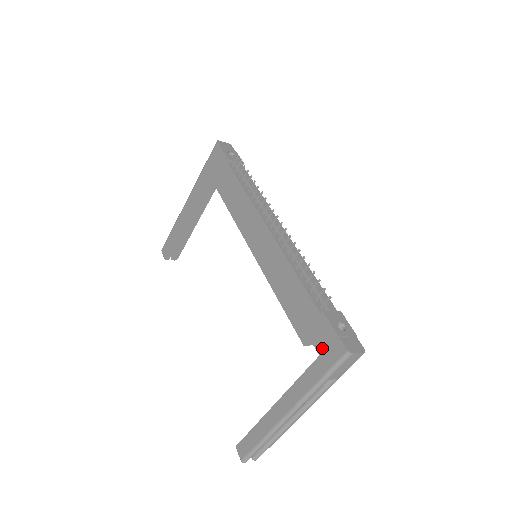
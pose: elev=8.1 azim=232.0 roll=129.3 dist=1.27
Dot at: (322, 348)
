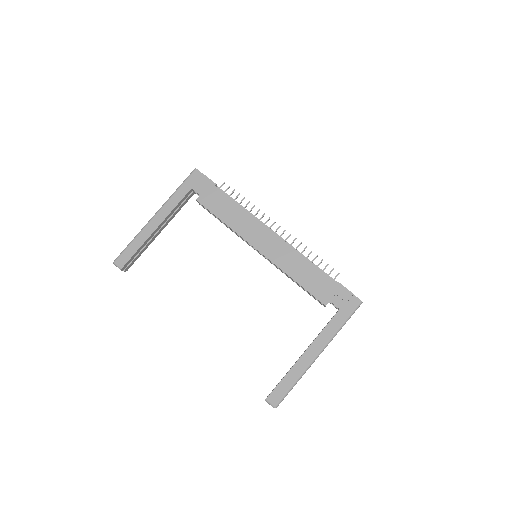
Dot at: (341, 304)
